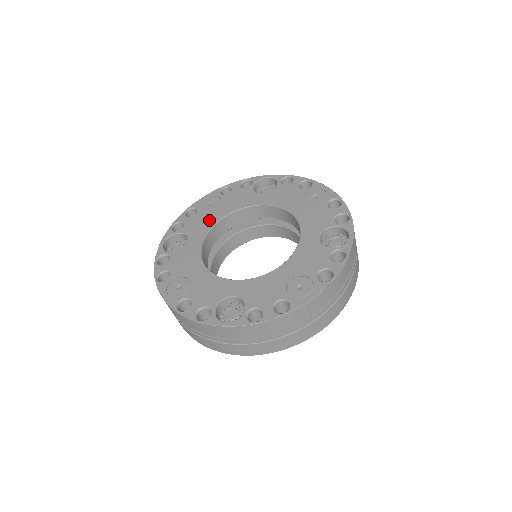
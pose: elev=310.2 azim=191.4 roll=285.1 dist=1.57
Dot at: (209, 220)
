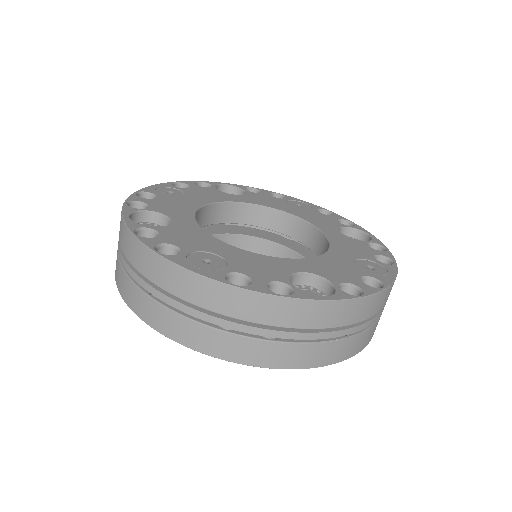
Dot at: (274, 204)
